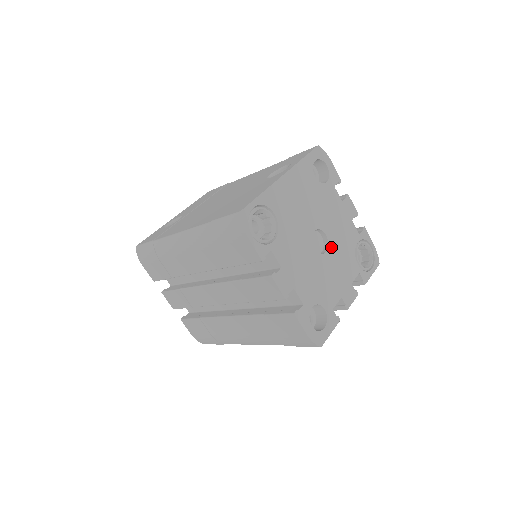
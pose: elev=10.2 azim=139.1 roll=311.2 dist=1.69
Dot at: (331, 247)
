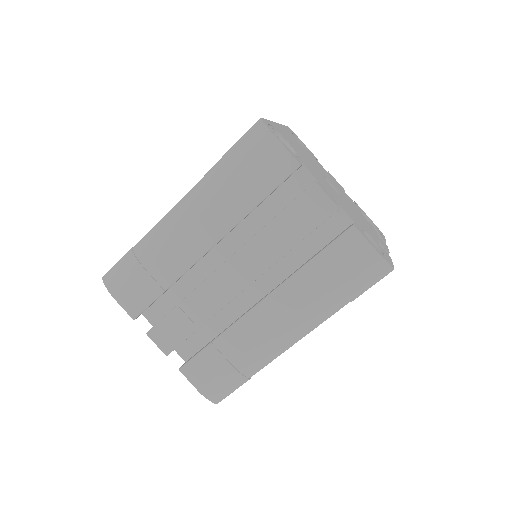
Dot at: (343, 197)
